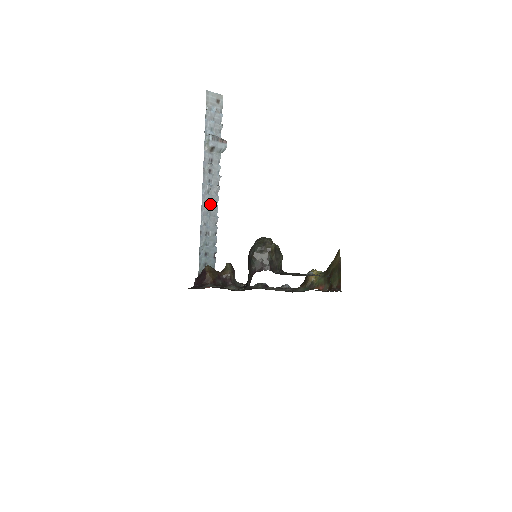
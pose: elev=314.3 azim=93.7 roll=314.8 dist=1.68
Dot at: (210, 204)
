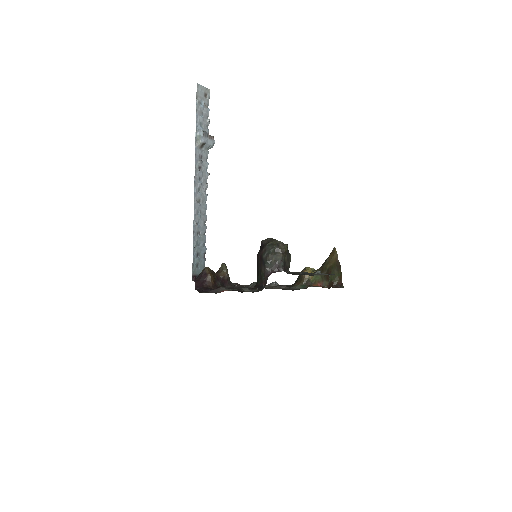
Dot at: (200, 203)
